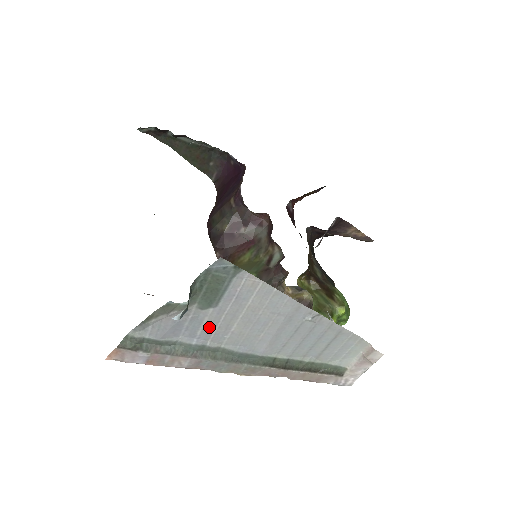
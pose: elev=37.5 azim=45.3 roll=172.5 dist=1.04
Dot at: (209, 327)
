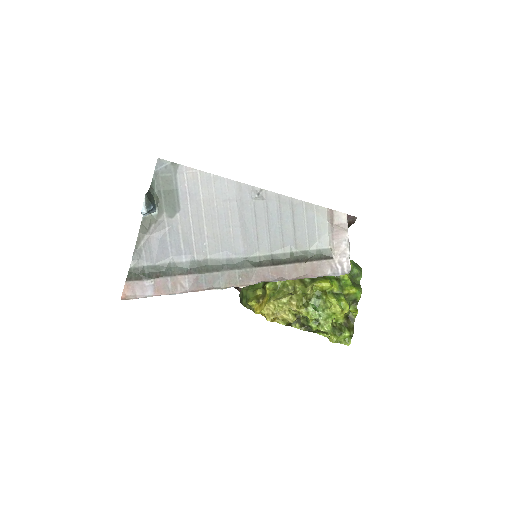
Dot at: (186, 237)
